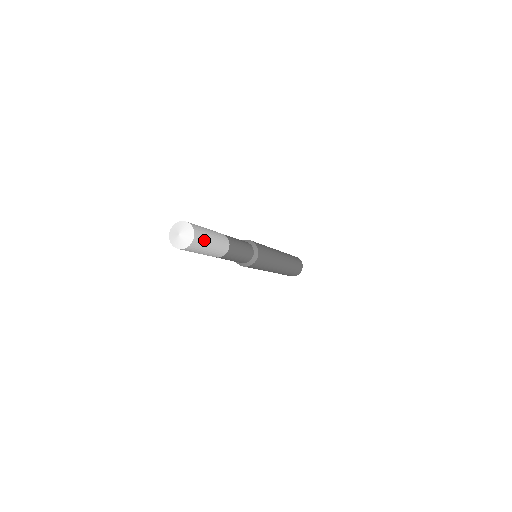
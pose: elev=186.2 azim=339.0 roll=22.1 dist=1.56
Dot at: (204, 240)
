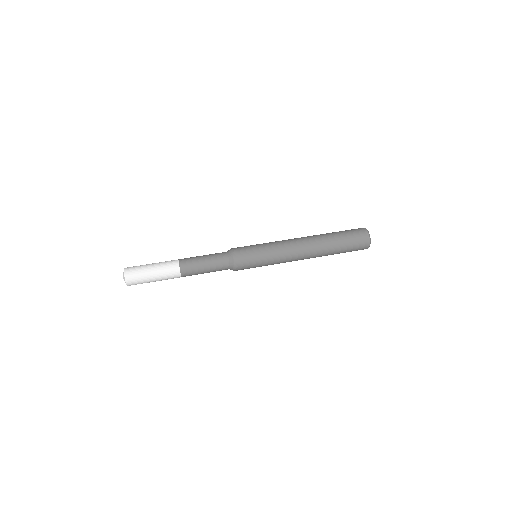
Dot at: (140, 280)
